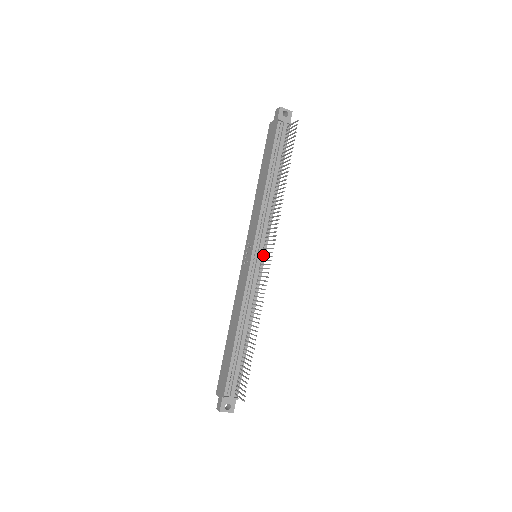
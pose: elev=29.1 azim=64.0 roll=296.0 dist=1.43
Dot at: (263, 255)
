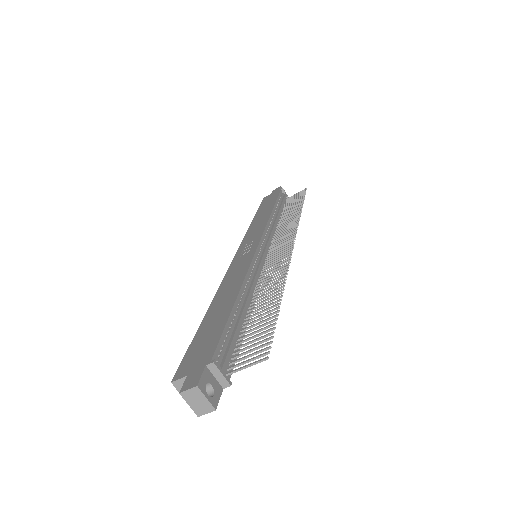
Dot at: occluded
